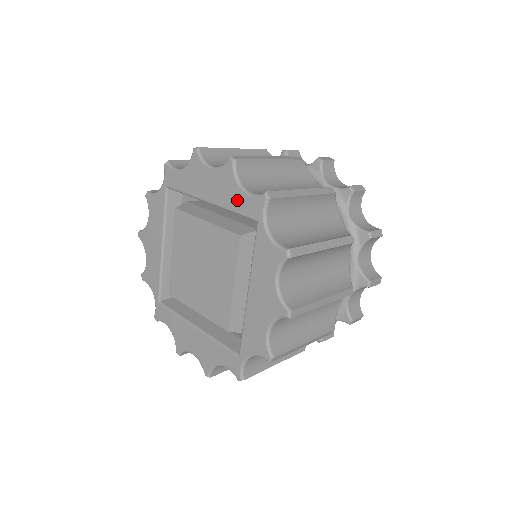
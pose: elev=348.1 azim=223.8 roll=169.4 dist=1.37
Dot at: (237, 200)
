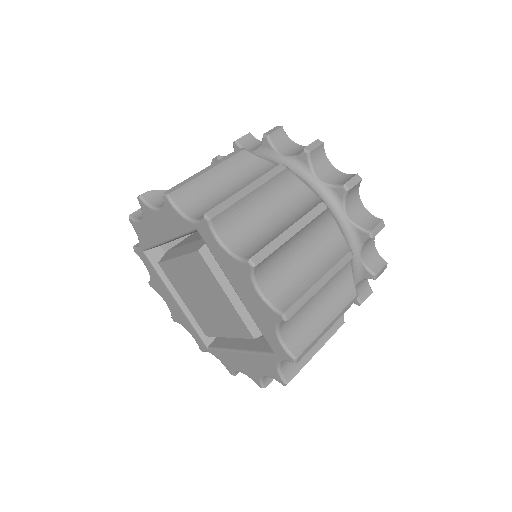
Dot at: (267, 332)
